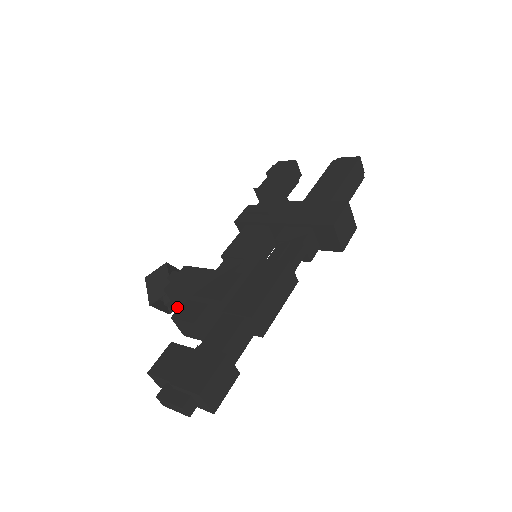
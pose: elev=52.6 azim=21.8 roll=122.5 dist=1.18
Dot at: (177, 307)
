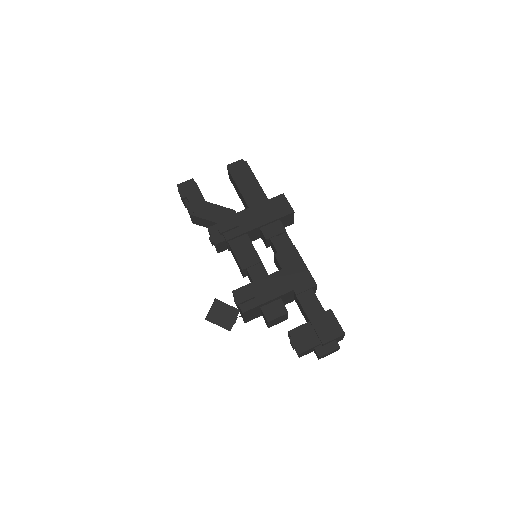
Dot at: (246, 318)
